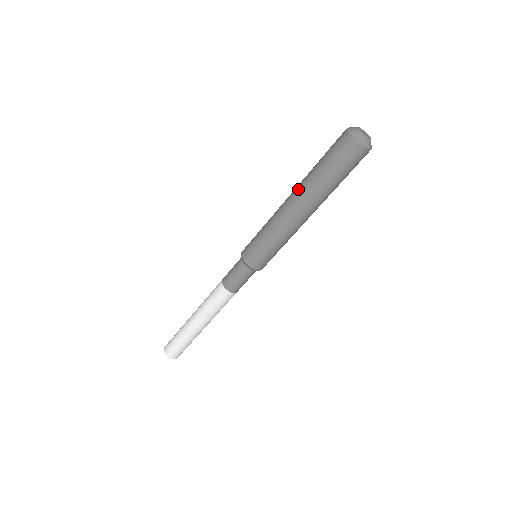
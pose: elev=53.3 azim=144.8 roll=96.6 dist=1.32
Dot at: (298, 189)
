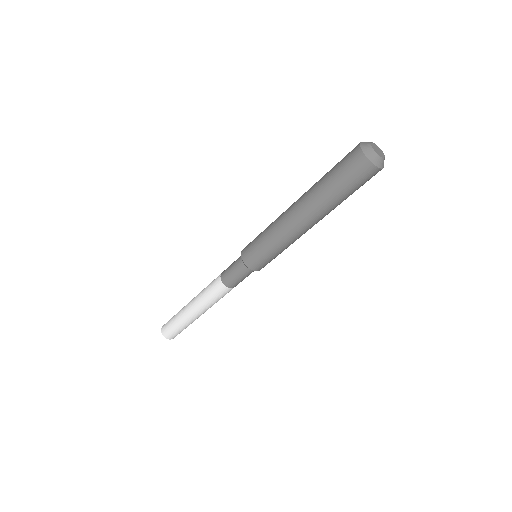
Dot at: (310, 211)
